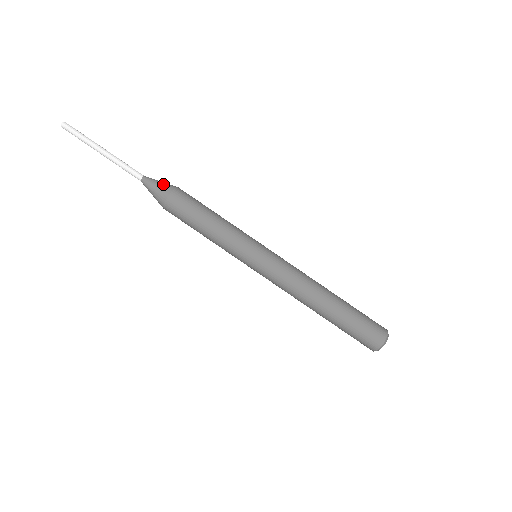
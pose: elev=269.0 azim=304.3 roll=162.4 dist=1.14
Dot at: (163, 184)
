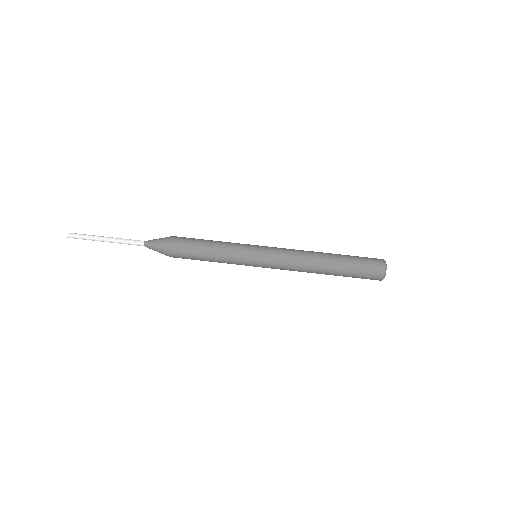
Dot at: (162, 238)
